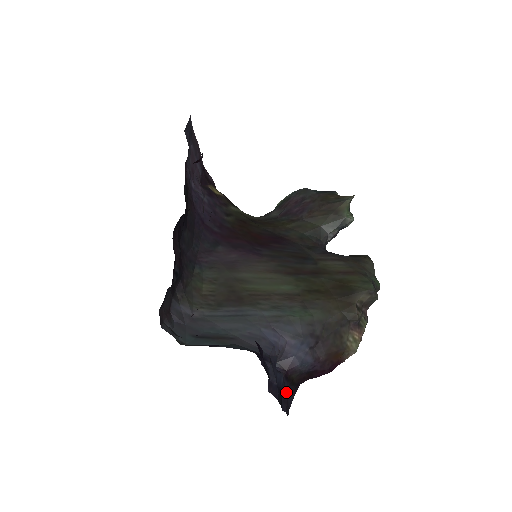
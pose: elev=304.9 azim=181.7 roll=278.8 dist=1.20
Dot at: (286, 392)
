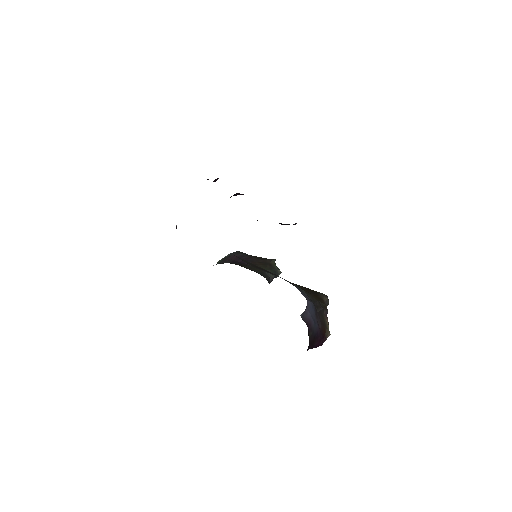
Dot at: occluded
